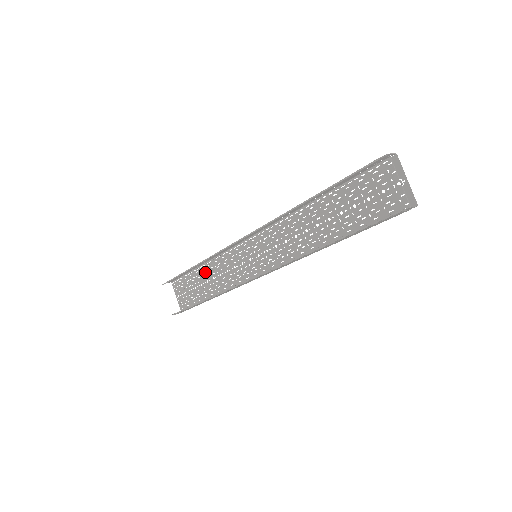
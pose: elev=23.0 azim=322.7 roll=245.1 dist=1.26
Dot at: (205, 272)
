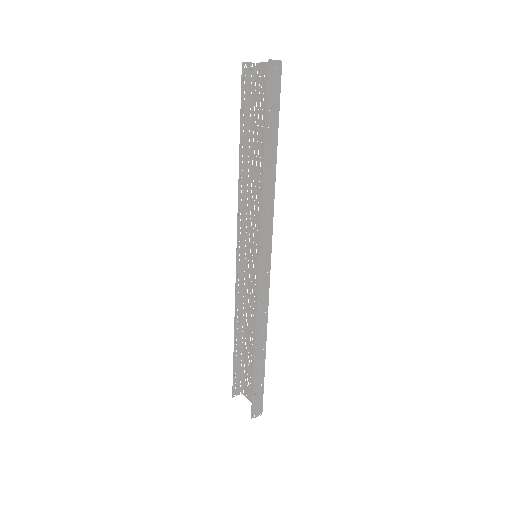
Dot at: (249, 337)
